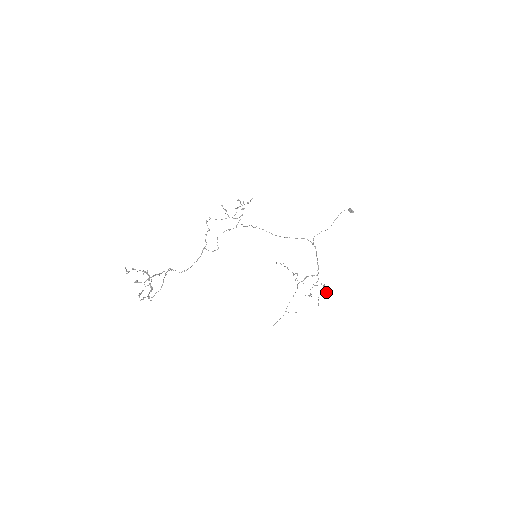
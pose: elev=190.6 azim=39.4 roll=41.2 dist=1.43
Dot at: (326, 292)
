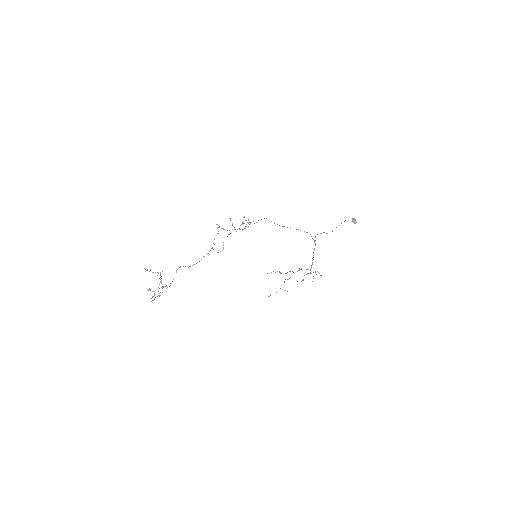
Dot at: occluded
